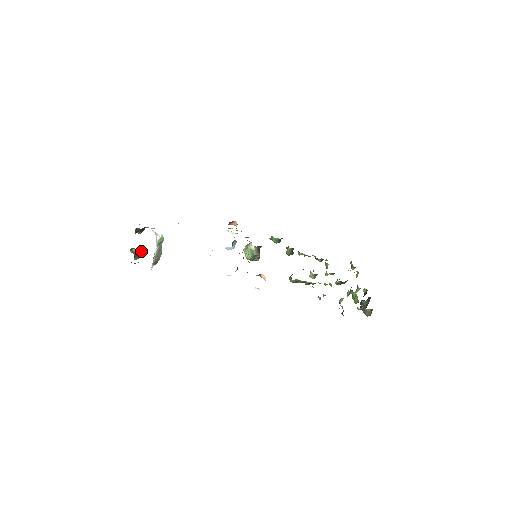
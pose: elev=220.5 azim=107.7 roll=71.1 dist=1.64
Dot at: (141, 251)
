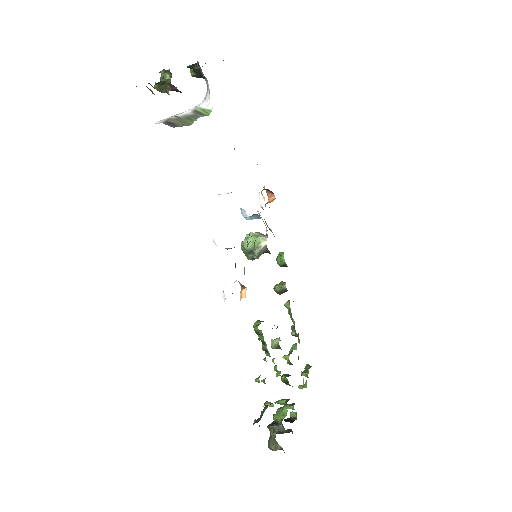
Dot at: (173, 89)
